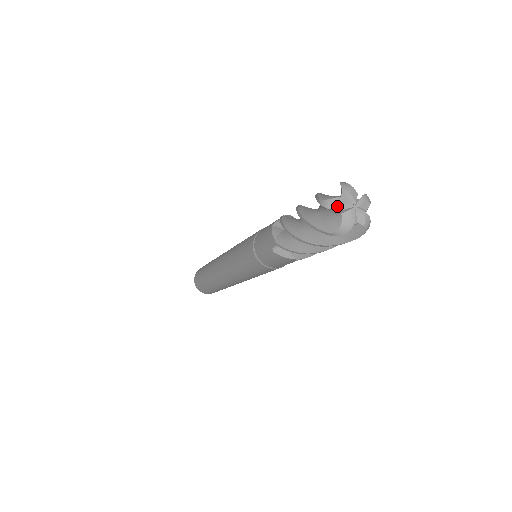
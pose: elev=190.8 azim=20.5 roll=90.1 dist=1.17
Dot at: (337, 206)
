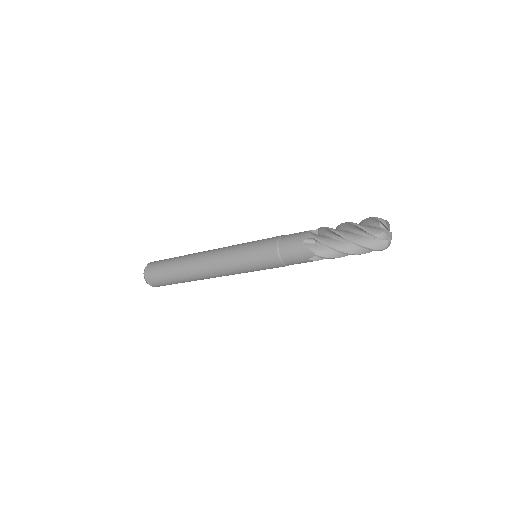
Dot at: (386, 236)
